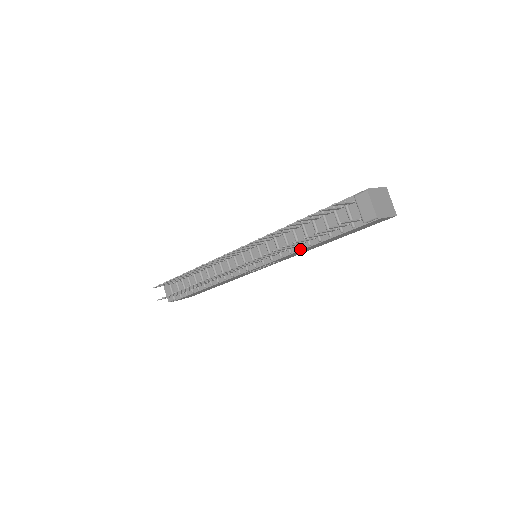
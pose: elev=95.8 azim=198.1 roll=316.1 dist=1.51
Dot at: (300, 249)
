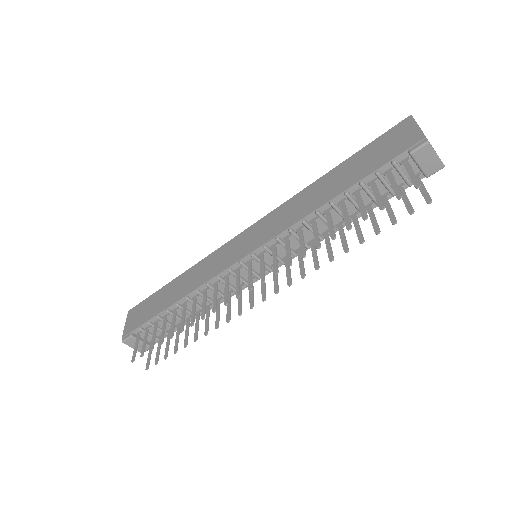
Dot at: occluded
